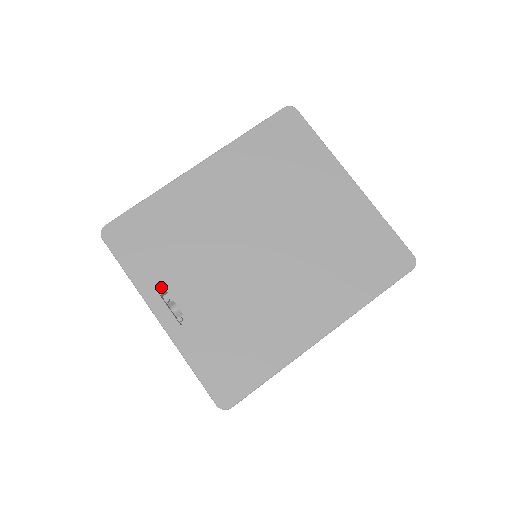
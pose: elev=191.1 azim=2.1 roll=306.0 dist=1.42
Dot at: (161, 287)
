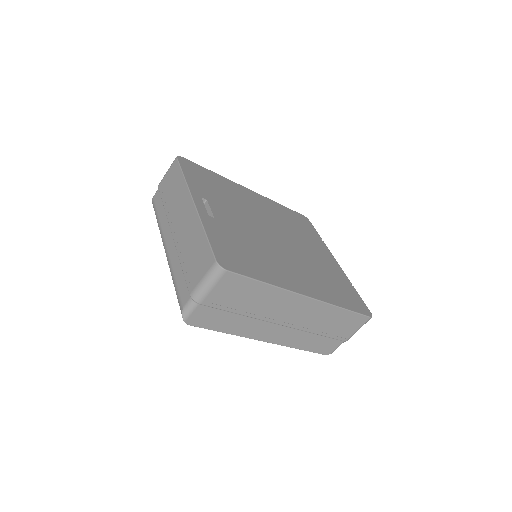
Dot at: (204, 196)
